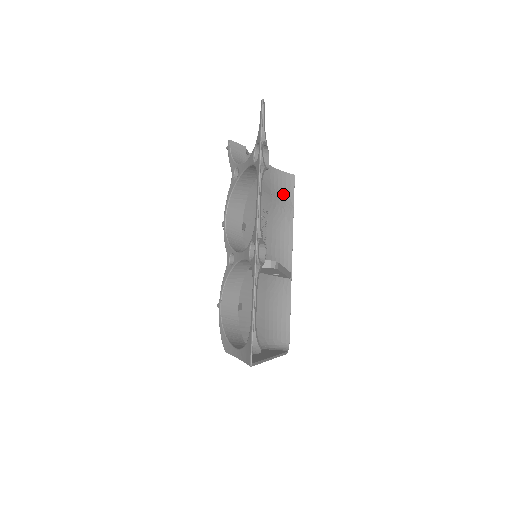
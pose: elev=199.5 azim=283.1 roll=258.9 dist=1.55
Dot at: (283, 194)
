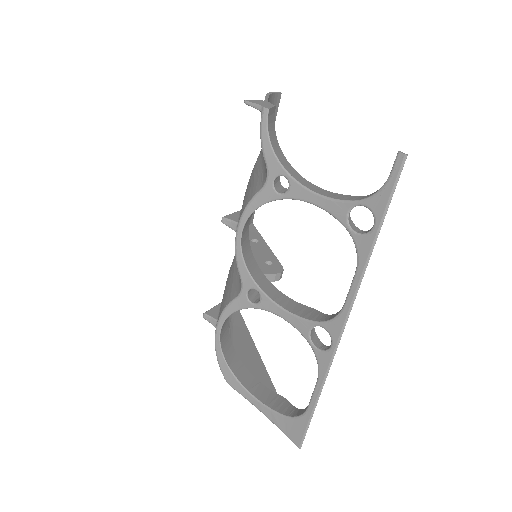
Dot at: occluded
